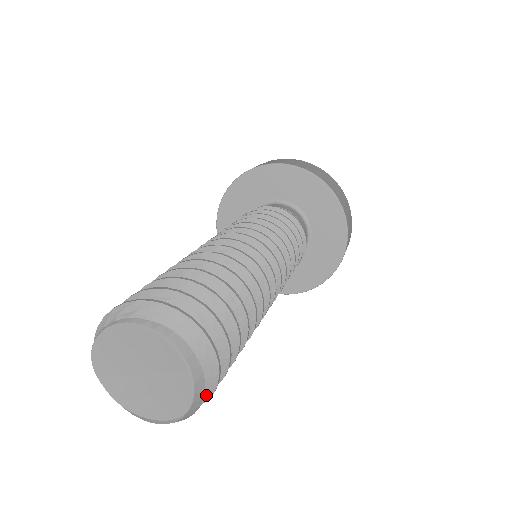
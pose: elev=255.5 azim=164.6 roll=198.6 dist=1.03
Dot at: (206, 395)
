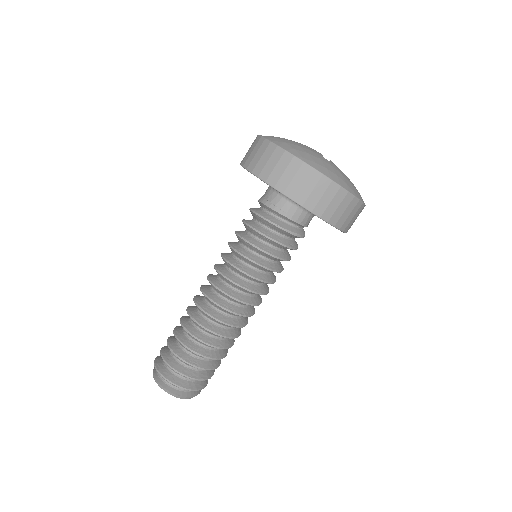
Dot at: (200, 389)
